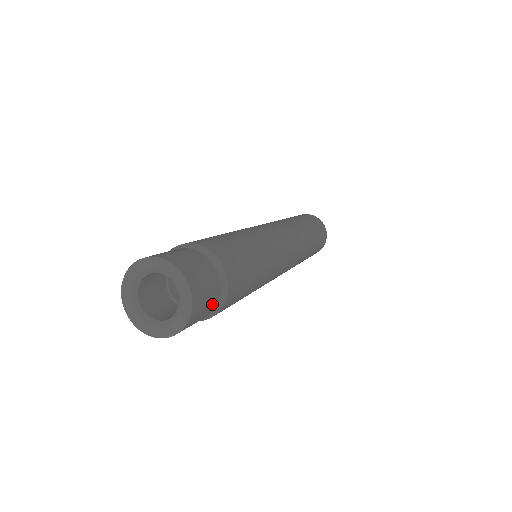
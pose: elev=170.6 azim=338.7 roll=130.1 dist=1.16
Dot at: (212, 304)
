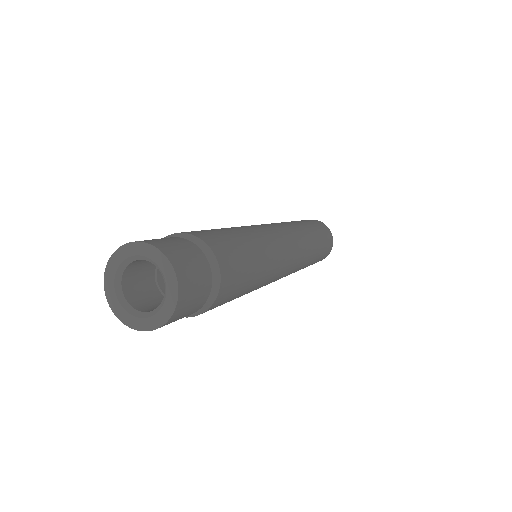
Dot at: (201, 264)
